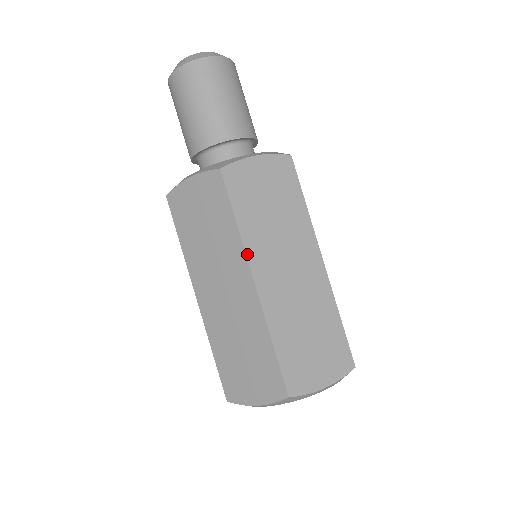
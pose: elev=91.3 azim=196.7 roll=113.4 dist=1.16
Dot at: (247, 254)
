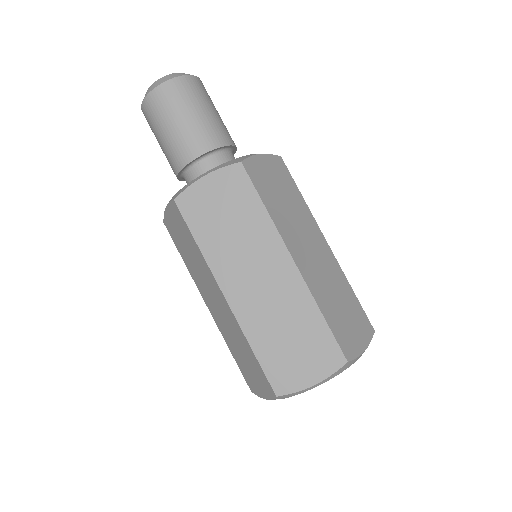
Dot at: (281, 236)
